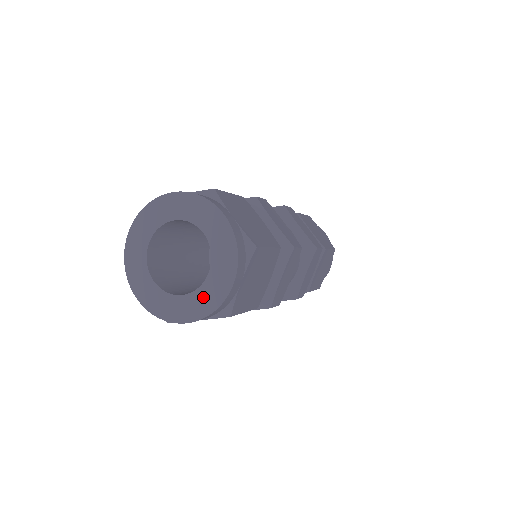
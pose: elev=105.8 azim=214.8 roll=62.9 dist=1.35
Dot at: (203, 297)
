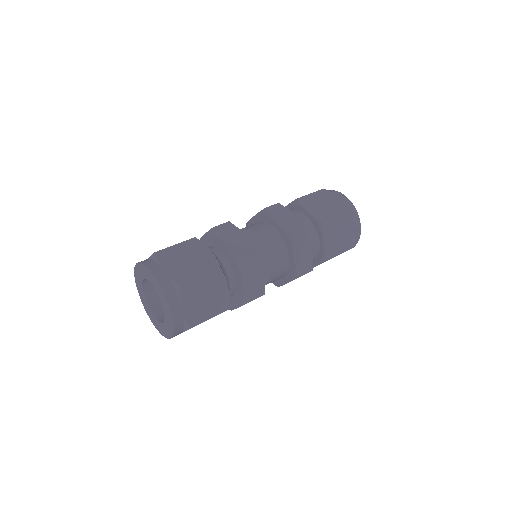
Dot at: (168, 323)
